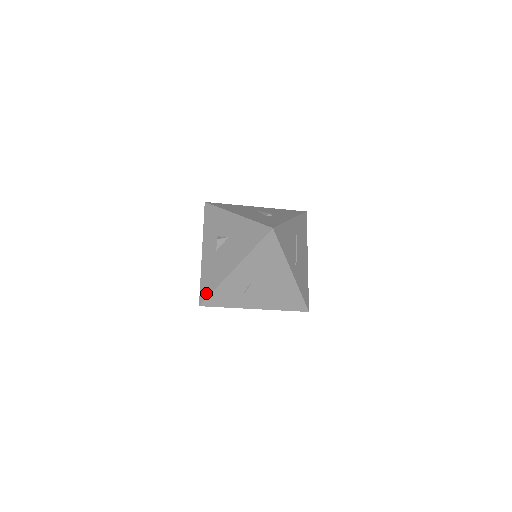
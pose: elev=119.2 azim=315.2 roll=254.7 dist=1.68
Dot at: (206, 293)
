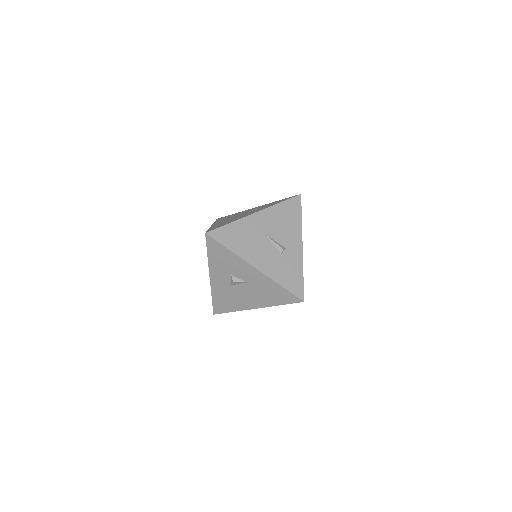
Dot at: (221, 310)
